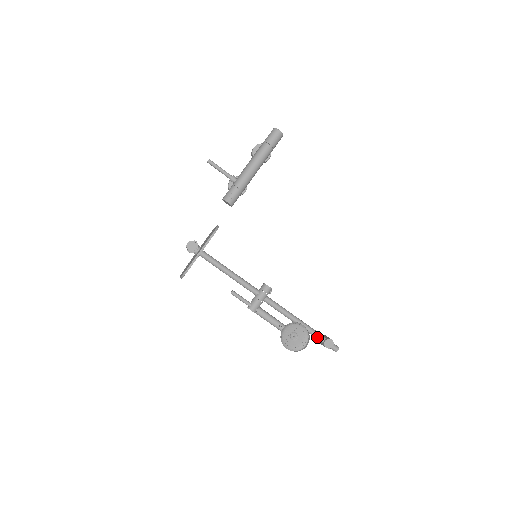
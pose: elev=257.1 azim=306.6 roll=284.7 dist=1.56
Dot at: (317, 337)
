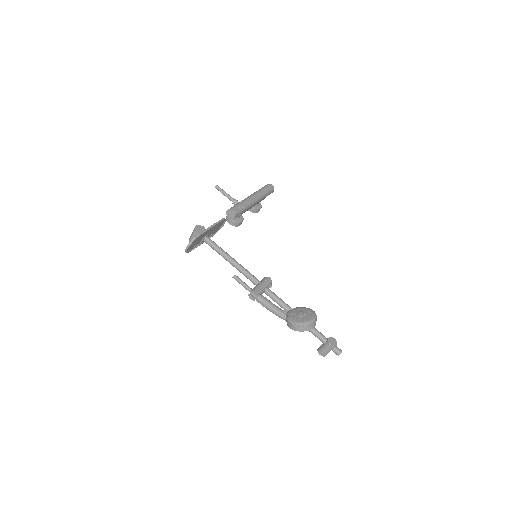
Dot at: (319, 335)
